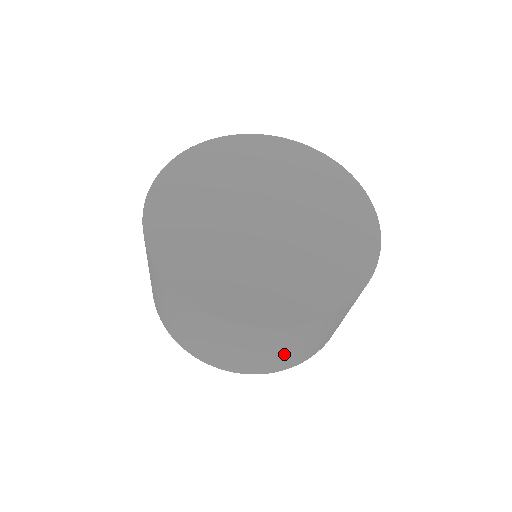
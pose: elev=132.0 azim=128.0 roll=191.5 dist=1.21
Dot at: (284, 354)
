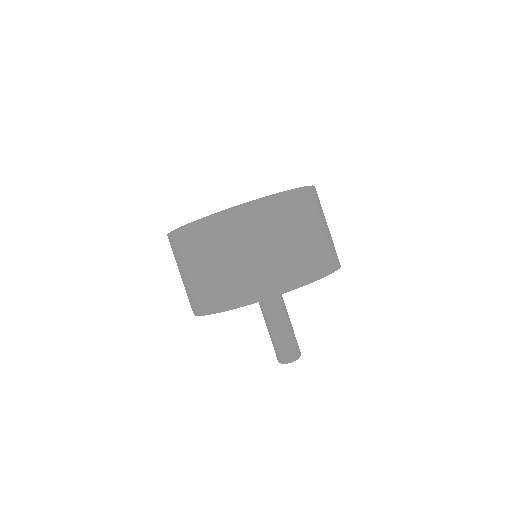
Dot at: (283, 249)
